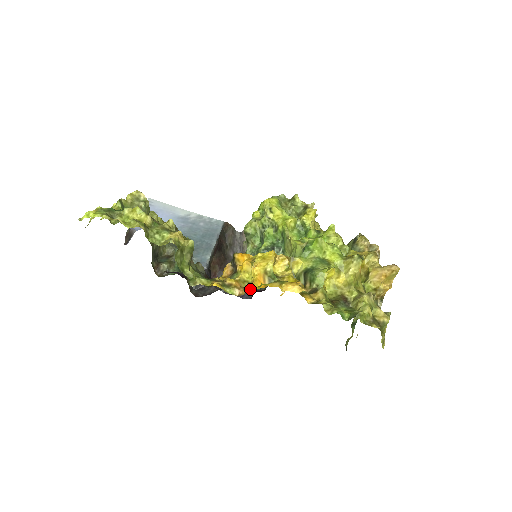
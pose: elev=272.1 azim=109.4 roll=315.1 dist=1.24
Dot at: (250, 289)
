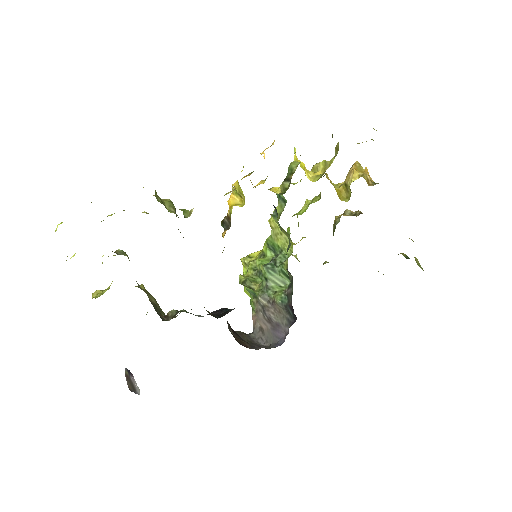
Dot at: occluded
